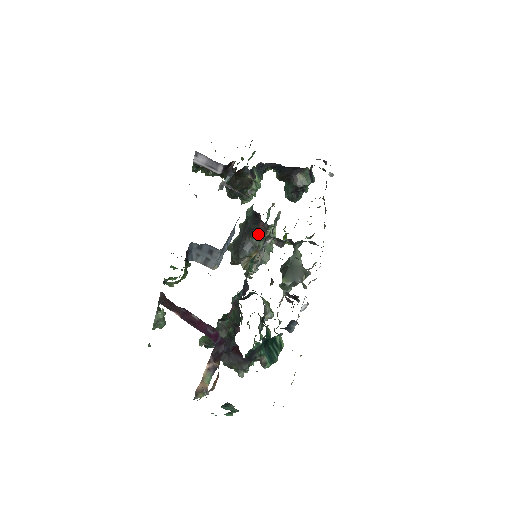
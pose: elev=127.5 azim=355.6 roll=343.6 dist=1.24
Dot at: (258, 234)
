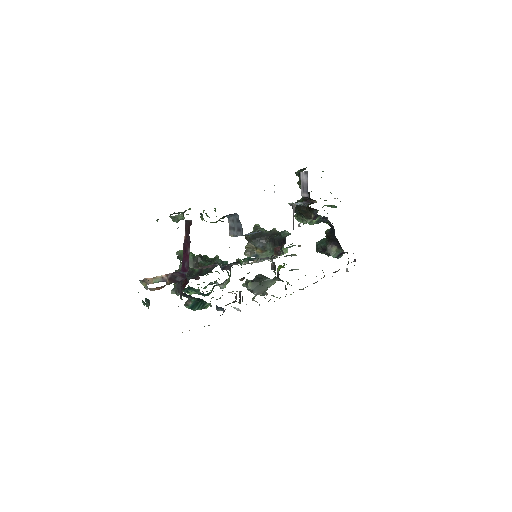
Dot at: (273, 247)
